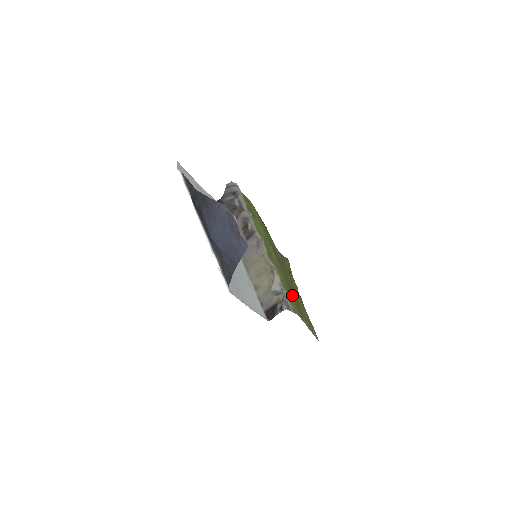
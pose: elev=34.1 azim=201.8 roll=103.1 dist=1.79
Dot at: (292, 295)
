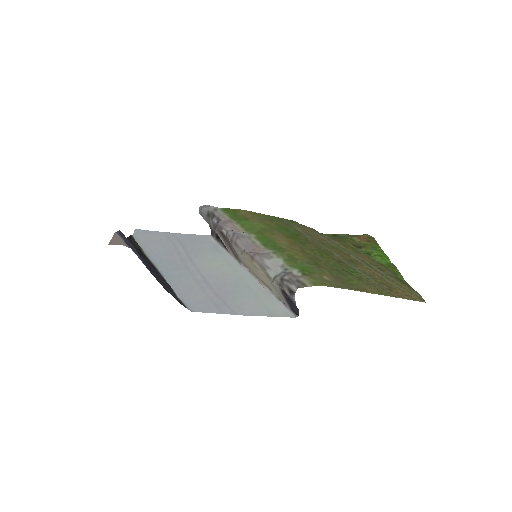
Dot at: (324, 268)
